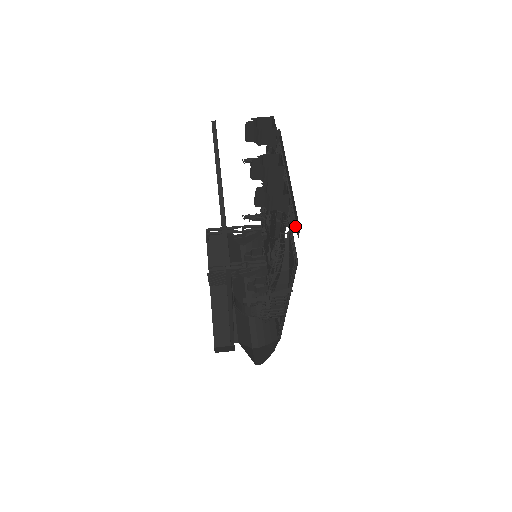
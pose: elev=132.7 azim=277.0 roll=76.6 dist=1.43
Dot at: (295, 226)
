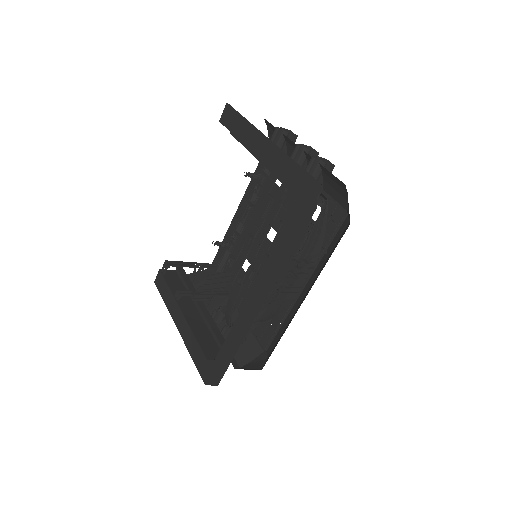
Dot at: (324, 202)
